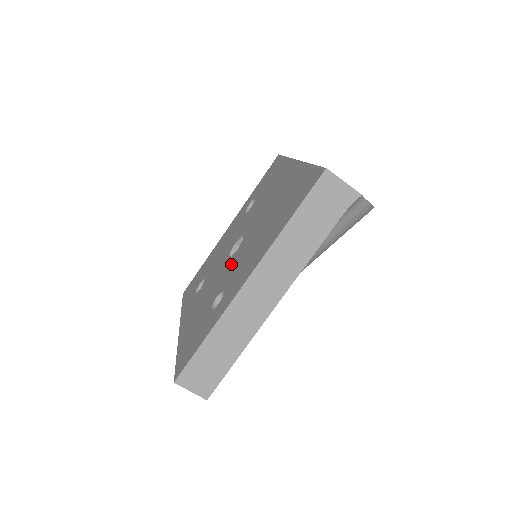
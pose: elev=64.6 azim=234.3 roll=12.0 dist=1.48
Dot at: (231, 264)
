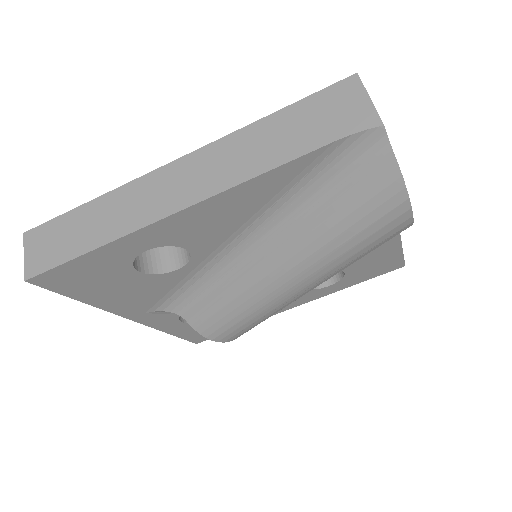
Dot at: occluded
